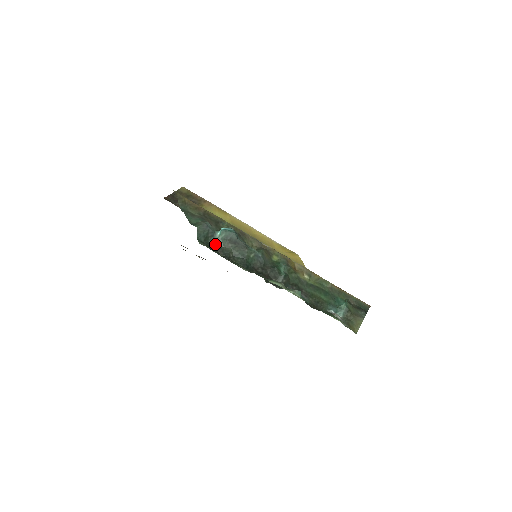
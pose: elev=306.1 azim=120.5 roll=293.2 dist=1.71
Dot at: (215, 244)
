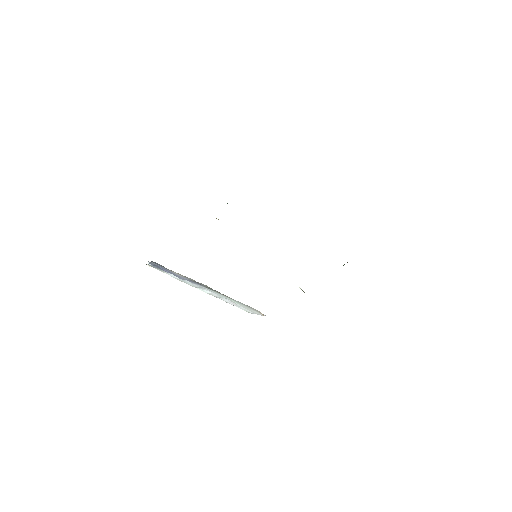
Dot at: occluded
